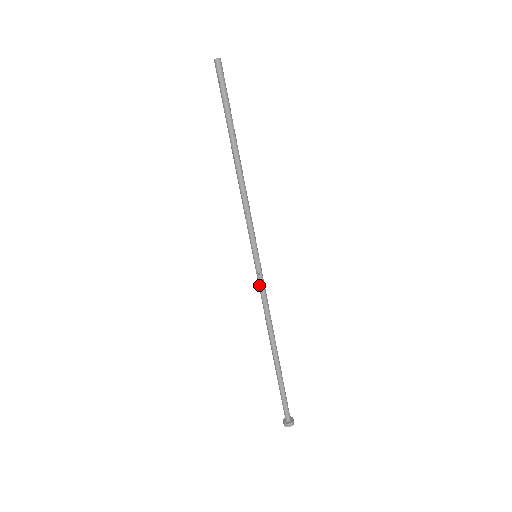
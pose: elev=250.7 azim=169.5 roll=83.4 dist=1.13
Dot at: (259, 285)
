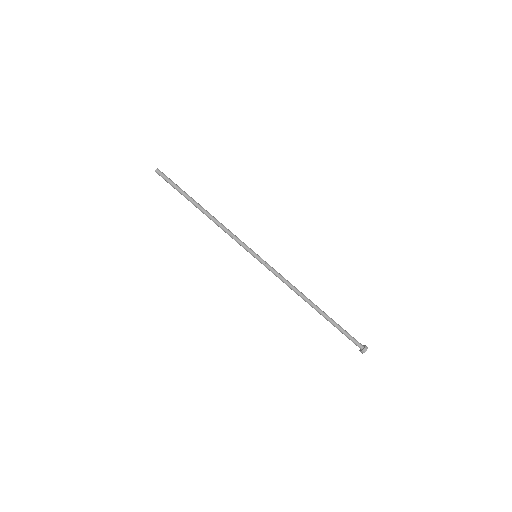
Dot at: occluded
